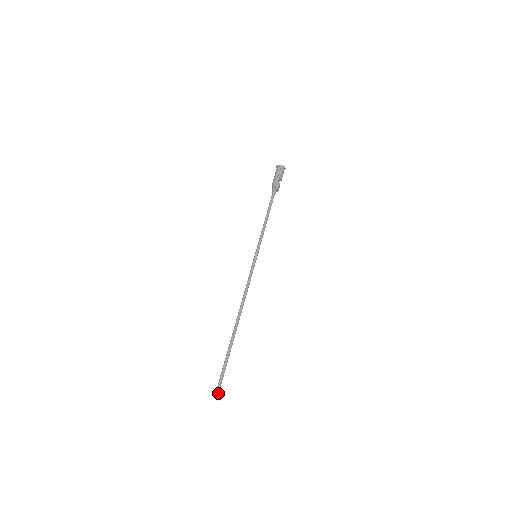
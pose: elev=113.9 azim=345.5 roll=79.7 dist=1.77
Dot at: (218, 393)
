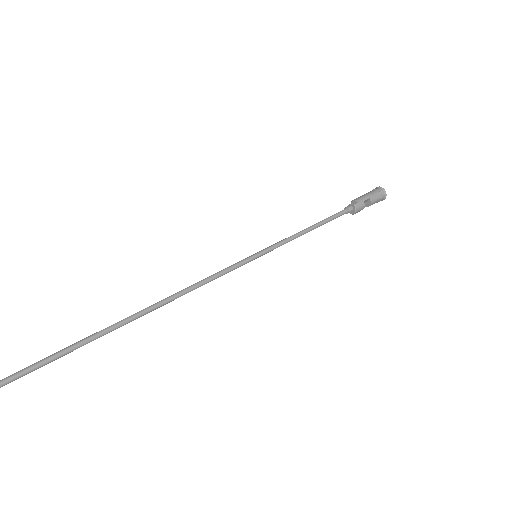
Dot at: (8, 381)
